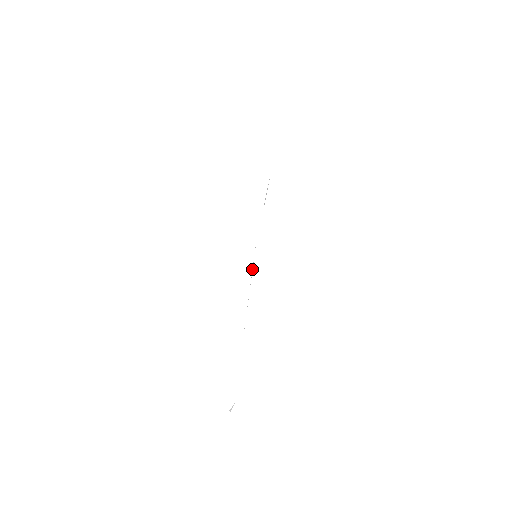
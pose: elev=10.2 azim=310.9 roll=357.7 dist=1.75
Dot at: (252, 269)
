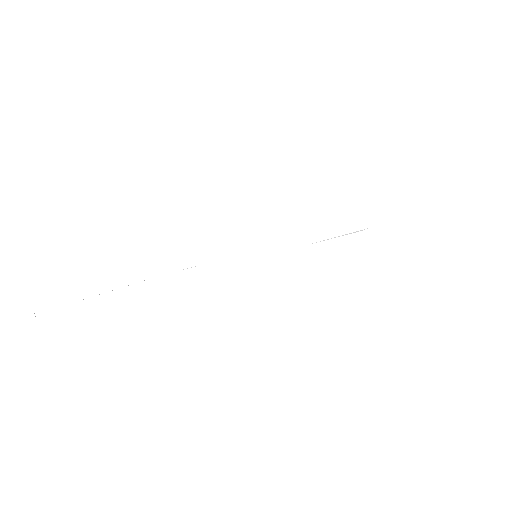
Dot at: occluded
